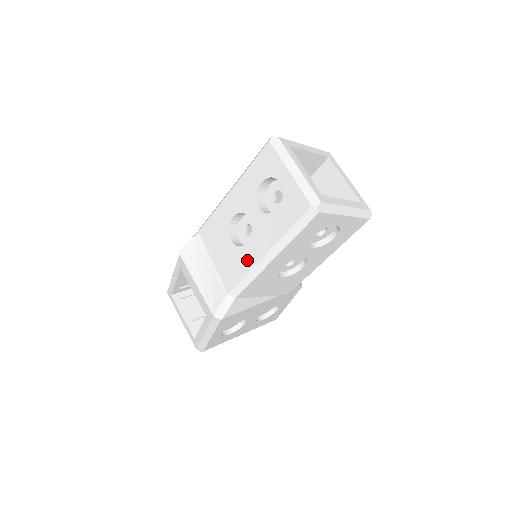
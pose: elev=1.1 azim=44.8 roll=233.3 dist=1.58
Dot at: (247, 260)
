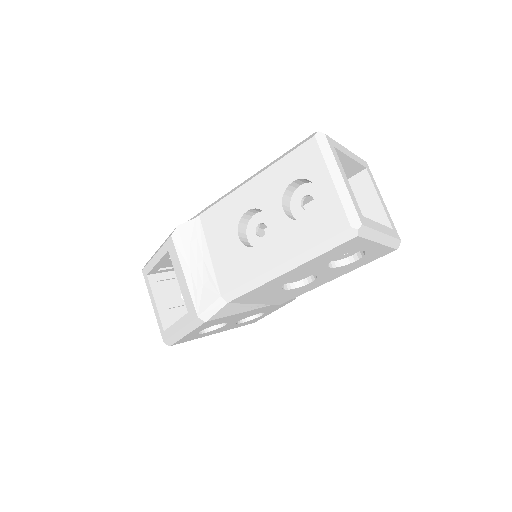
Dot at: (254, 265)
